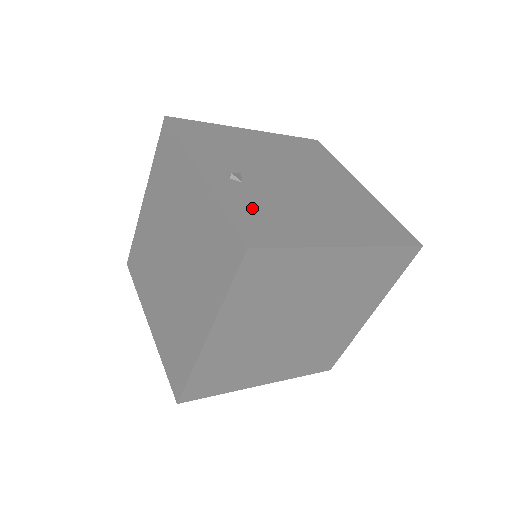
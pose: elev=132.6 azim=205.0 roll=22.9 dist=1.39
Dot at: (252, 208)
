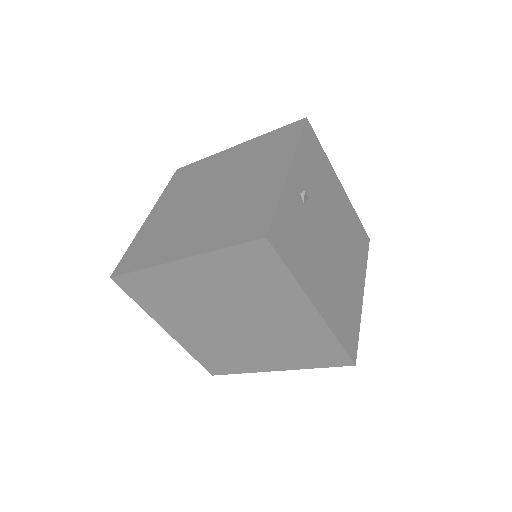
Dot at: (293, 222)
